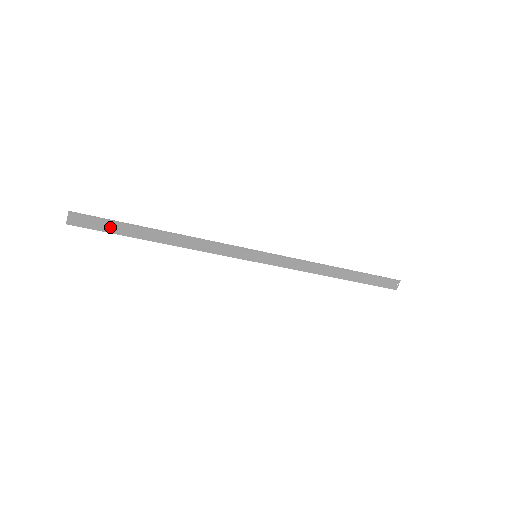
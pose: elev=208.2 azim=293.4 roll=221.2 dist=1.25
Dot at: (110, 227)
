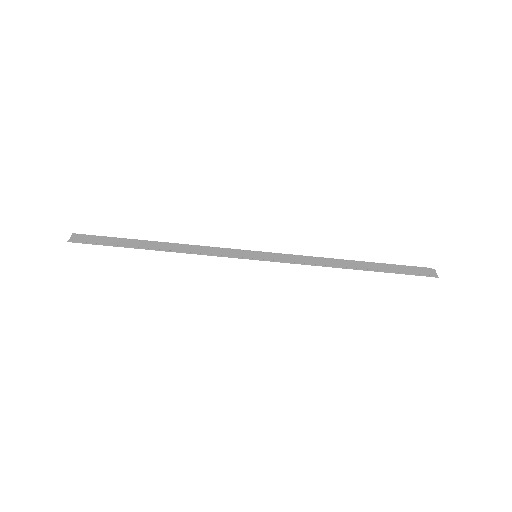
Dot at: (108, 243)
